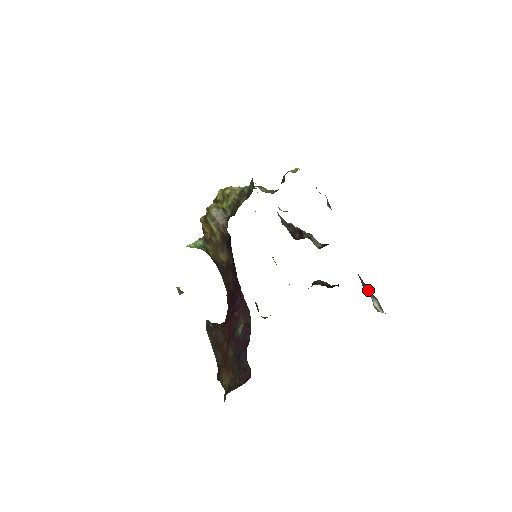
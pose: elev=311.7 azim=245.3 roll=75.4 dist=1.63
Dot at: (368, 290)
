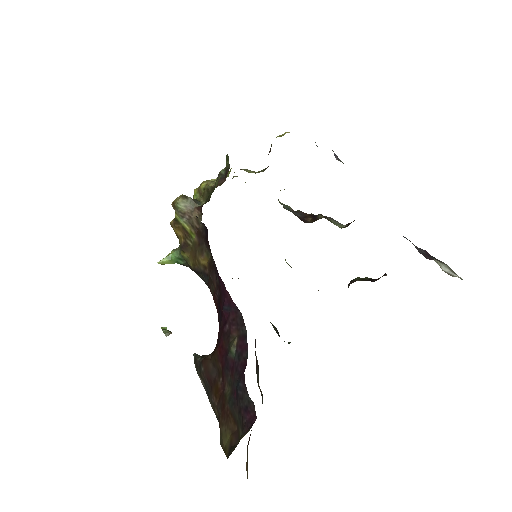
Dot at: (427, 255)
